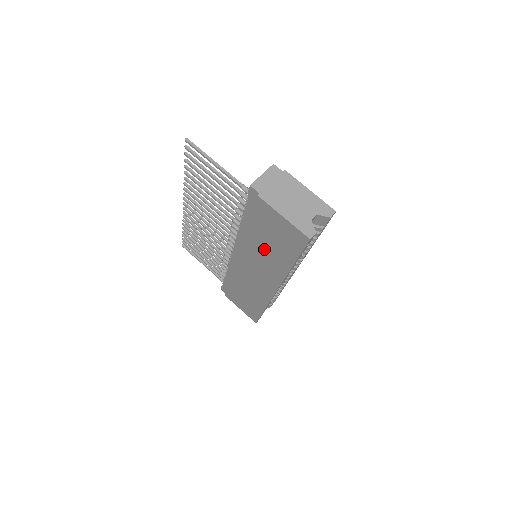
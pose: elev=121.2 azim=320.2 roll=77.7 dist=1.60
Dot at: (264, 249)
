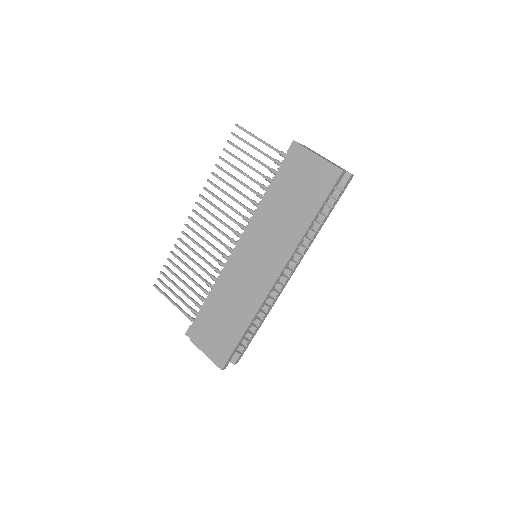
Dot at: (284, 214)
